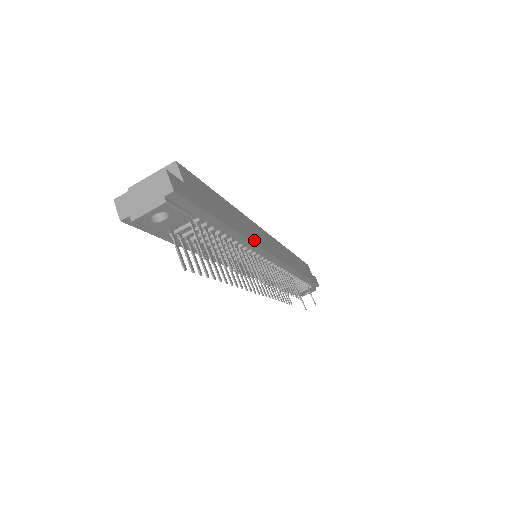
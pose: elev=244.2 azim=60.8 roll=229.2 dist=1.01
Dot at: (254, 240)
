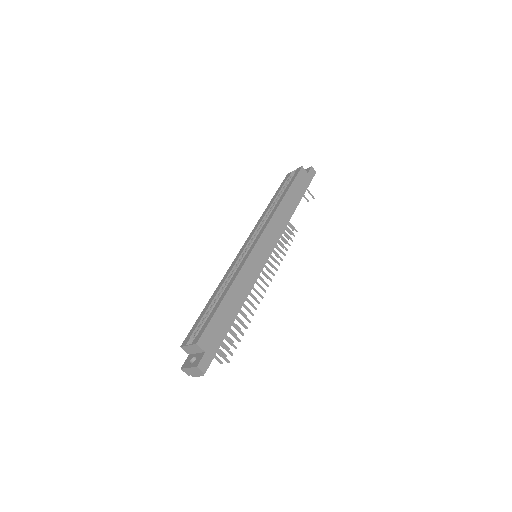
Dot at: (250, 287)
